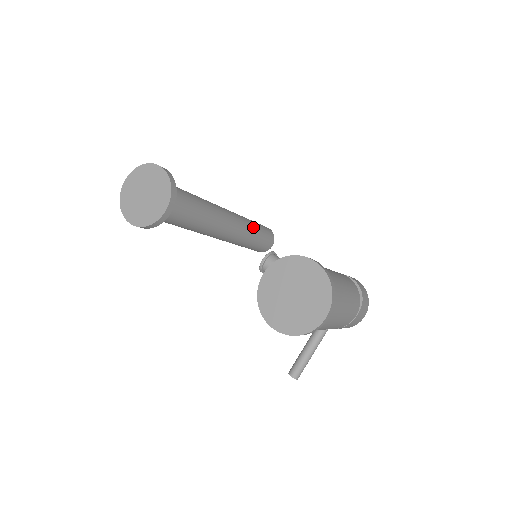
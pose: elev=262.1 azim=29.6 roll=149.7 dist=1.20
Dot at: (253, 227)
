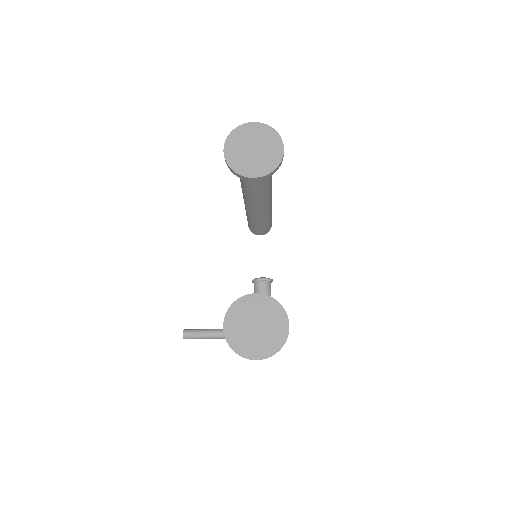
Dot at: (268, 219)
